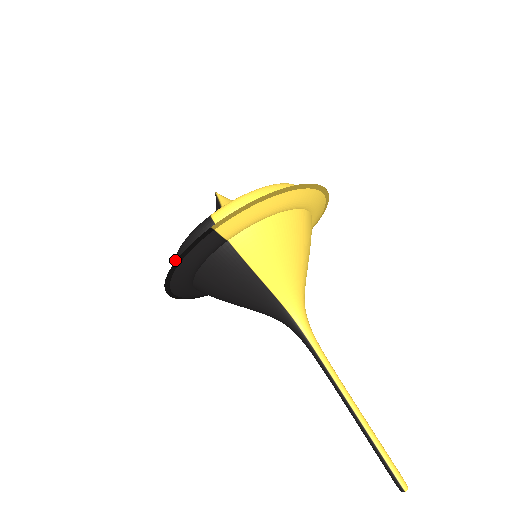
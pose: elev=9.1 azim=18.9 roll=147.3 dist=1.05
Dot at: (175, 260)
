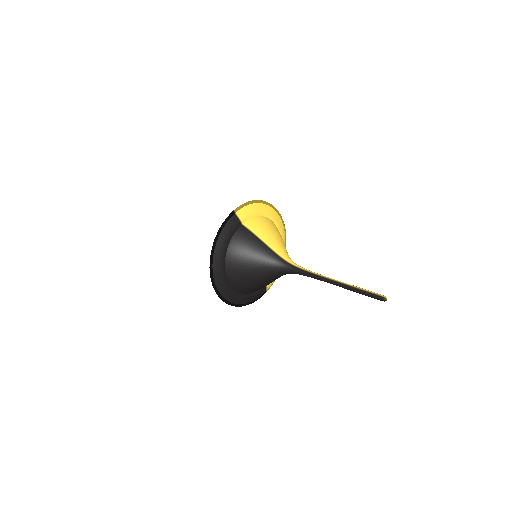
Dot at: occluded
